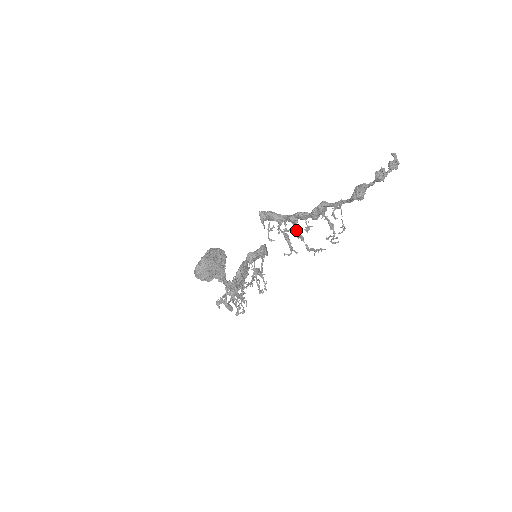
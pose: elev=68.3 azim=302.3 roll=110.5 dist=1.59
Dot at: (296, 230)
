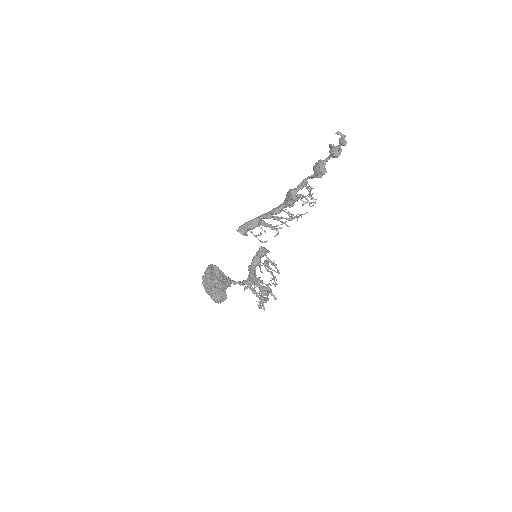
Dot at: (282, 223)
